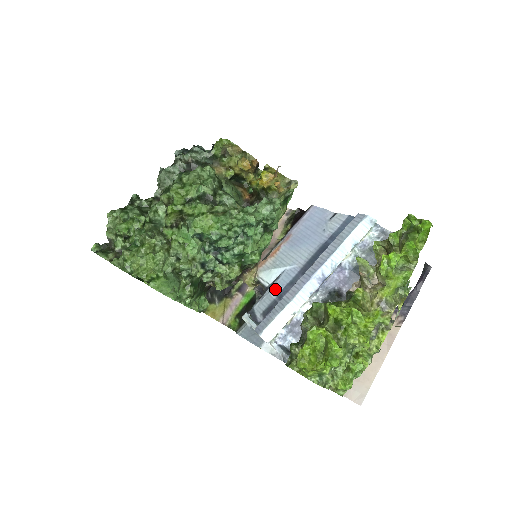
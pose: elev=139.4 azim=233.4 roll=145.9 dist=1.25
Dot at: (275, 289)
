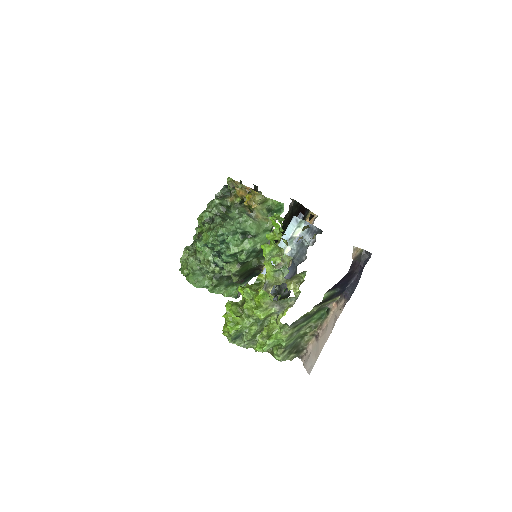
Dot at: occluded
